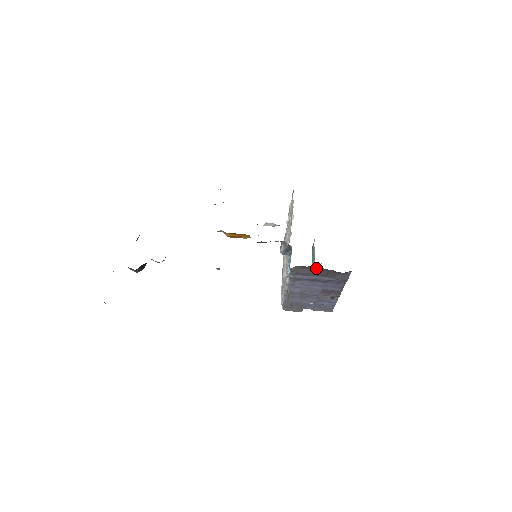
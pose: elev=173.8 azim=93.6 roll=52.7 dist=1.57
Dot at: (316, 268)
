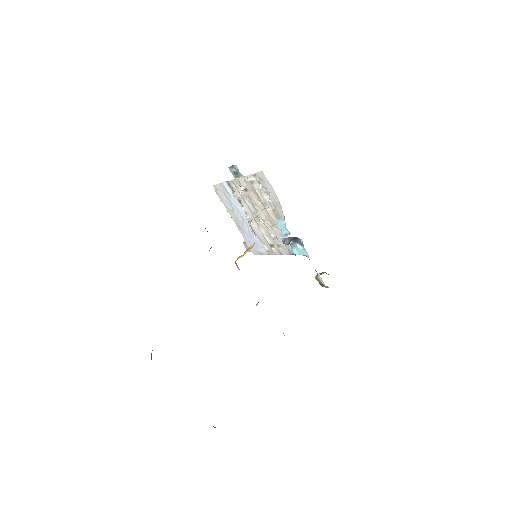
Dot at: occluded
